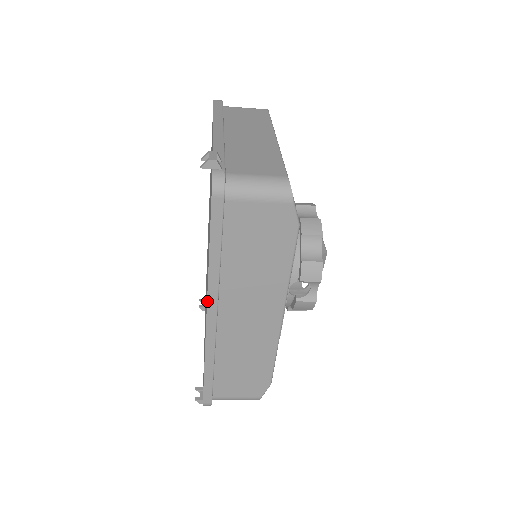
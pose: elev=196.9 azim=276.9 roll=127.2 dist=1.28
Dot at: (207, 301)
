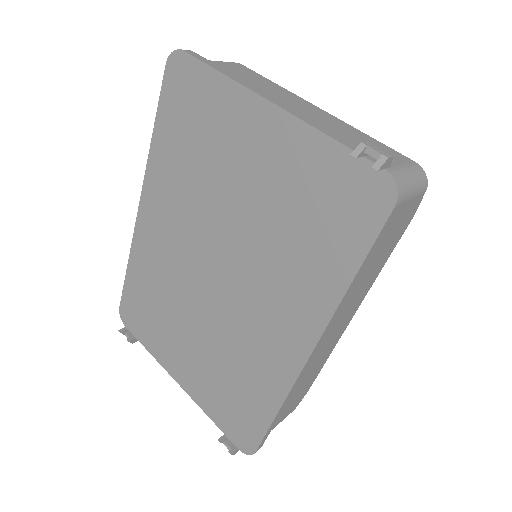
Dot at: (321, 336)
